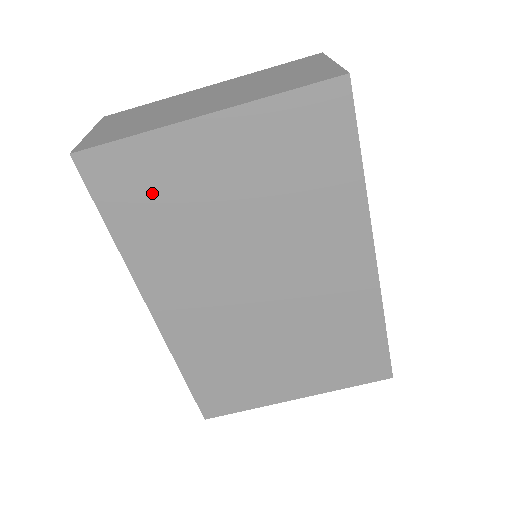
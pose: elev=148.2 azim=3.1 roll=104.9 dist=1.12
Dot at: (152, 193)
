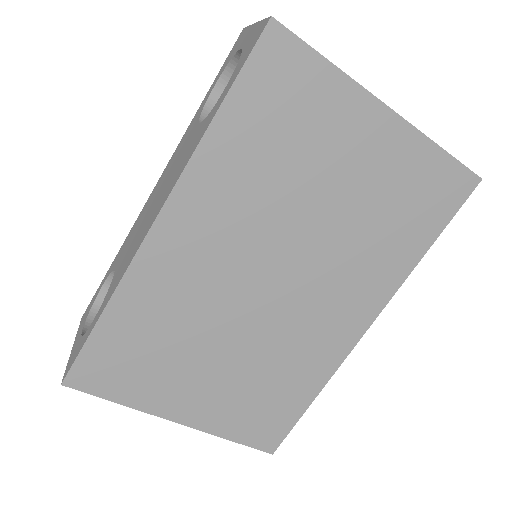
Dot at: (290, 119)
